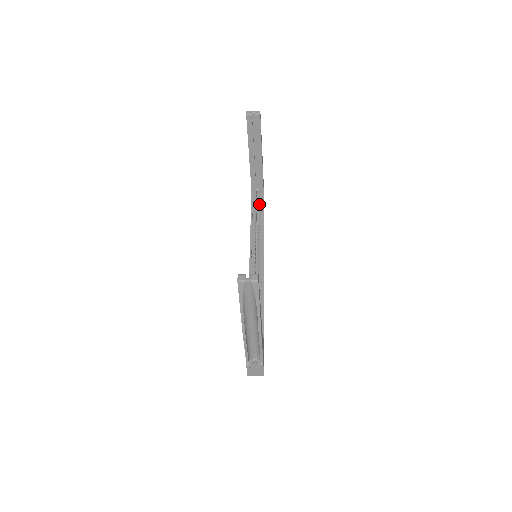
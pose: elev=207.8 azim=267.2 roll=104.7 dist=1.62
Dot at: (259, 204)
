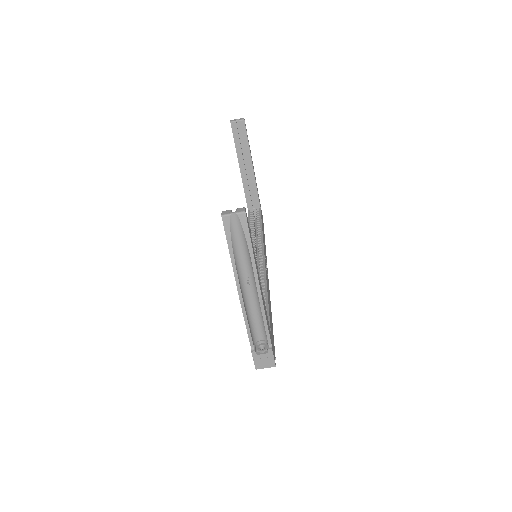
Dot at: (257, 219)
